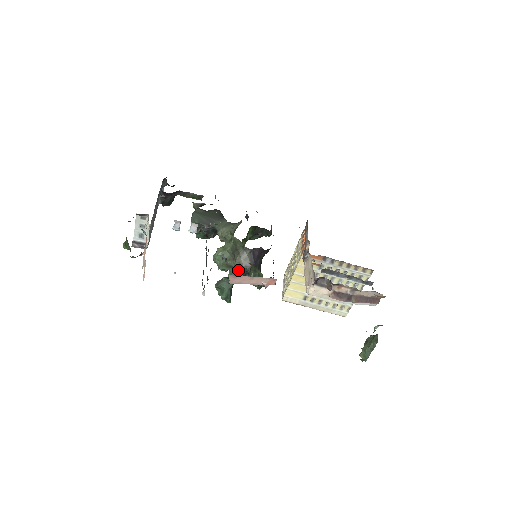
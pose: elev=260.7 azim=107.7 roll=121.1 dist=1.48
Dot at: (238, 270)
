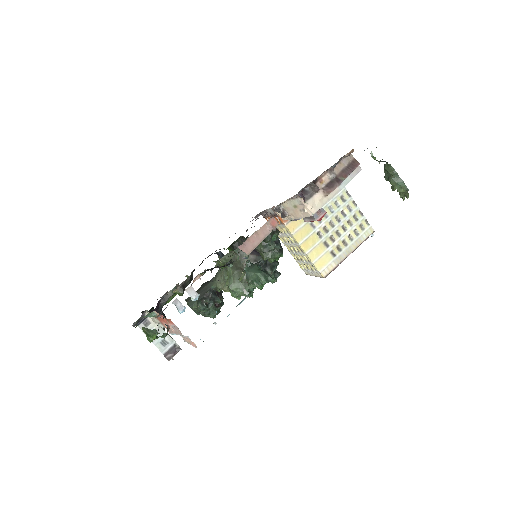
Dot at: occluded
